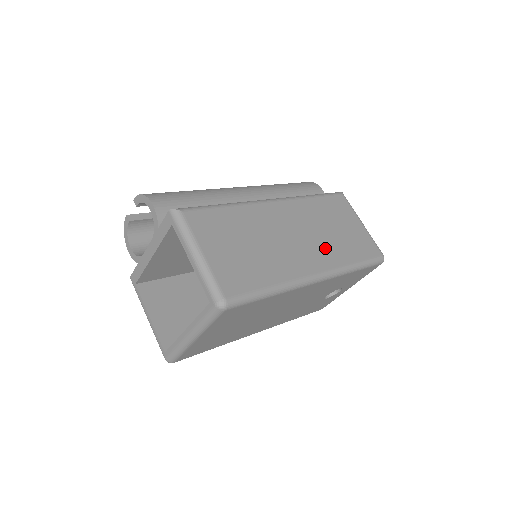
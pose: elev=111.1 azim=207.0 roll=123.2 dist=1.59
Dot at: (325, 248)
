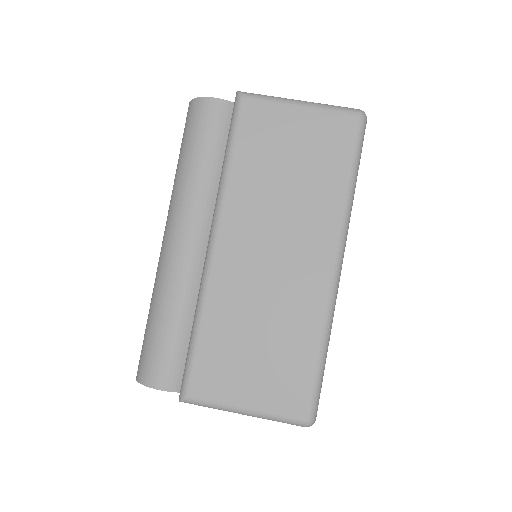
Dot at: (308, 219)
